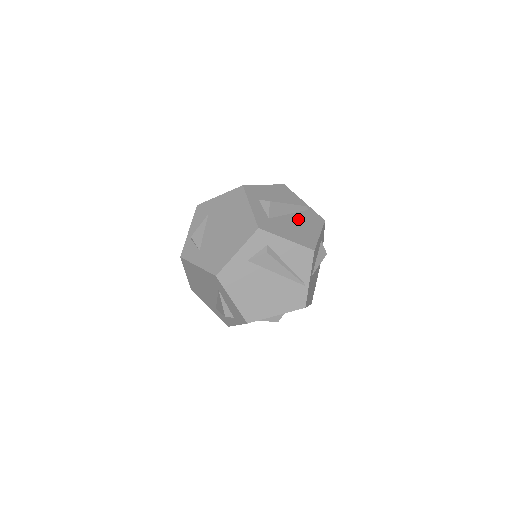
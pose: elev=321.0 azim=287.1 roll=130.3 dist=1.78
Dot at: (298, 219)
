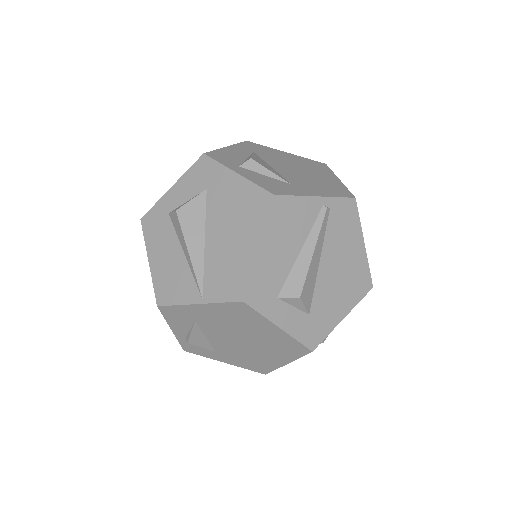
Dot at: (332, 255)
